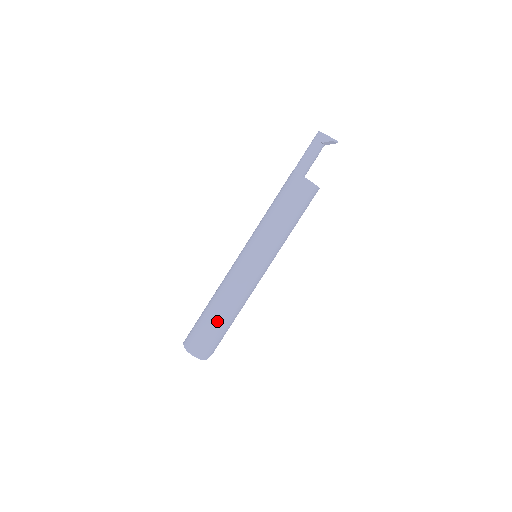
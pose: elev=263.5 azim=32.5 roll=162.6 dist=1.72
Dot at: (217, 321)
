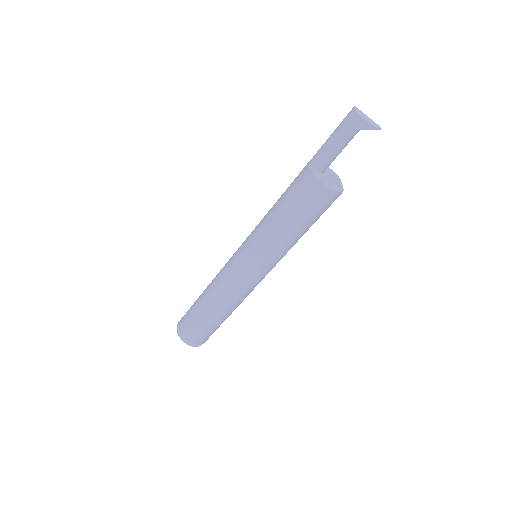
Dot at: (208, 319)
